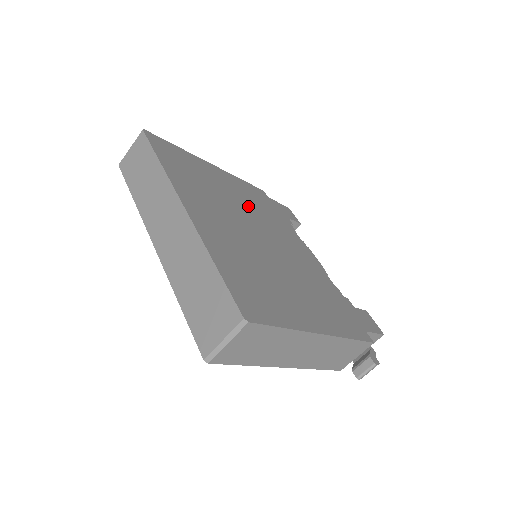
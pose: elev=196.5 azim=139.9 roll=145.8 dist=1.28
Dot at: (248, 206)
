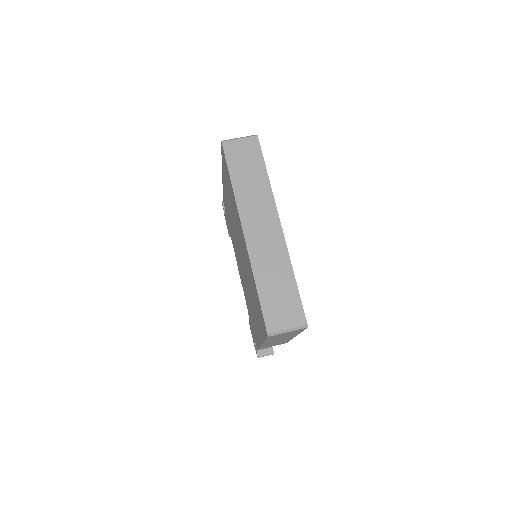
Dot at: occluded
